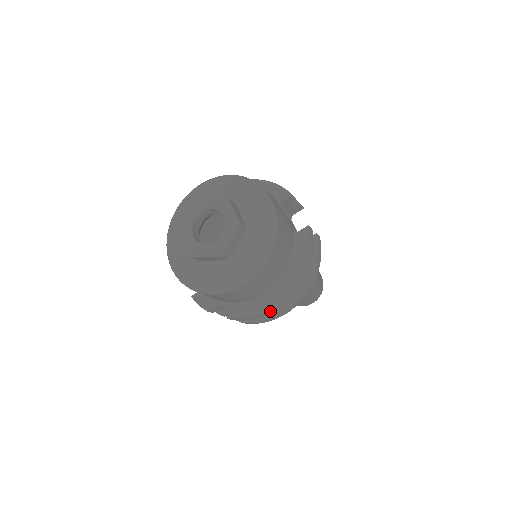
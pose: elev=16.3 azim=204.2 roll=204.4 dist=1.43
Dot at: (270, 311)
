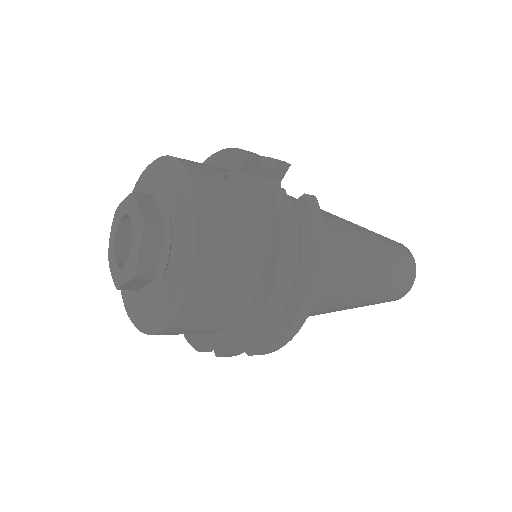
Dot at: (258, 333)
